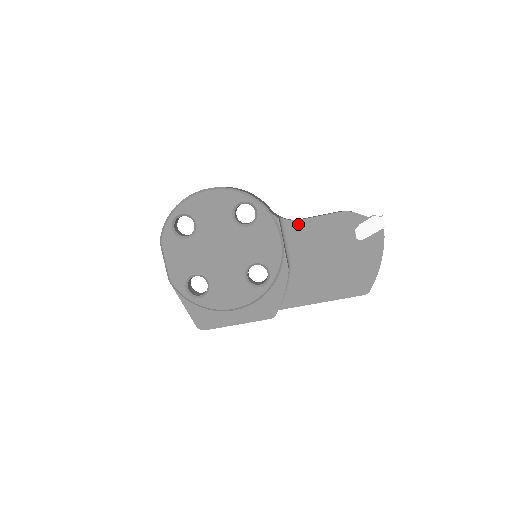
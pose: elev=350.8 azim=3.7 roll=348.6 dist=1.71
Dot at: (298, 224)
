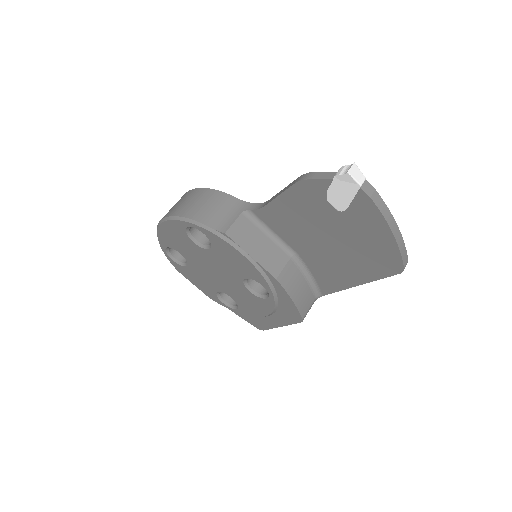
Dot at: (266, 212)
